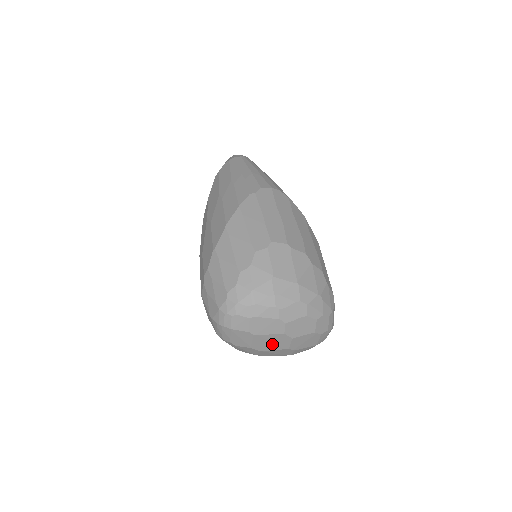
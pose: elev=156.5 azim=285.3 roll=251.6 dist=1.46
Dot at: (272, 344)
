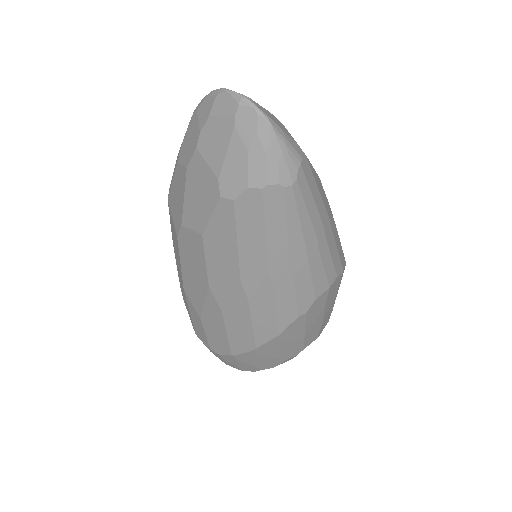
Dot at: occluded
